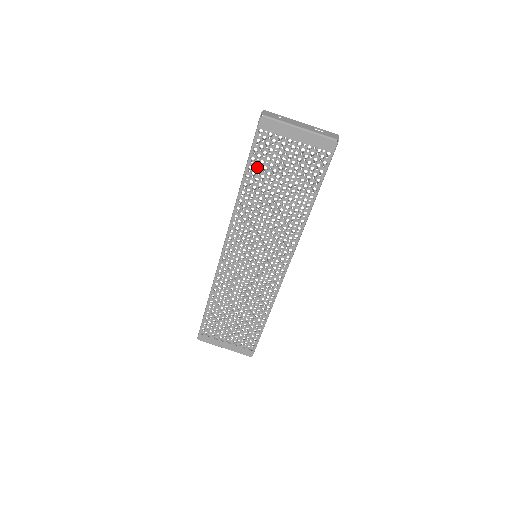
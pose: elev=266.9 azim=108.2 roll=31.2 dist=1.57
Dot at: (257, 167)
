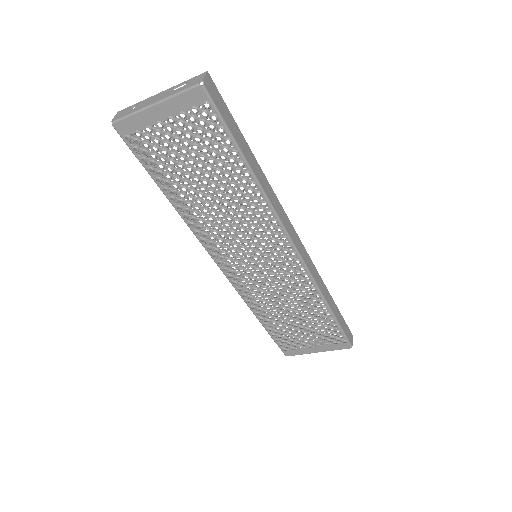
Dot at: (163, 175)
